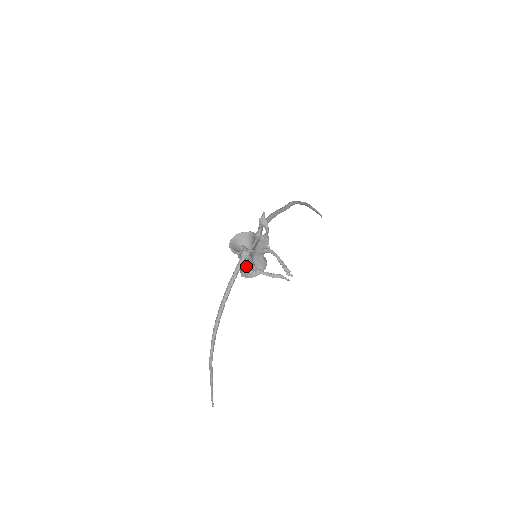
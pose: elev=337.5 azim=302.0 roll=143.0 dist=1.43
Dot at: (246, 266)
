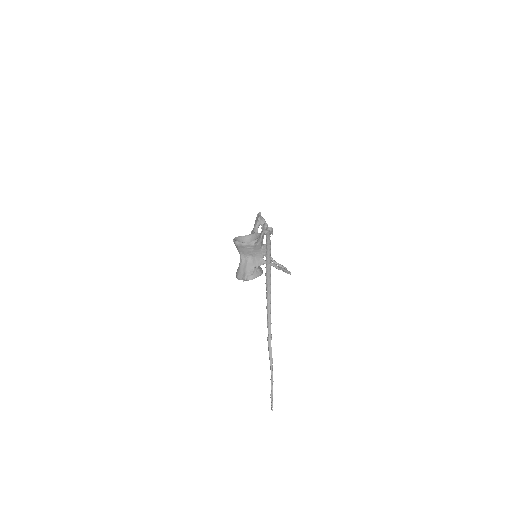
Dot at: (250, 265)
